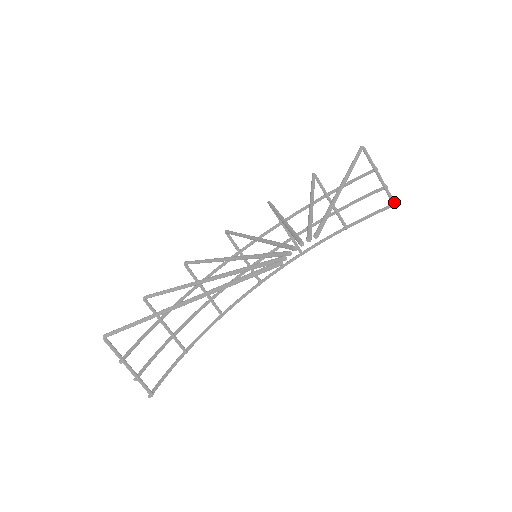
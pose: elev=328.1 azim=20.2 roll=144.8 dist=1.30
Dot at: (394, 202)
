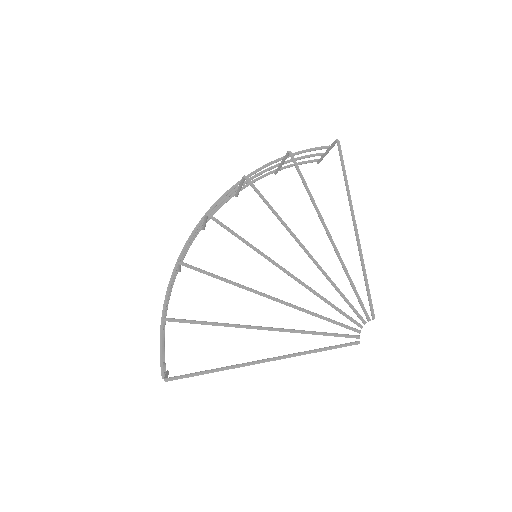
Dot at: occluded
